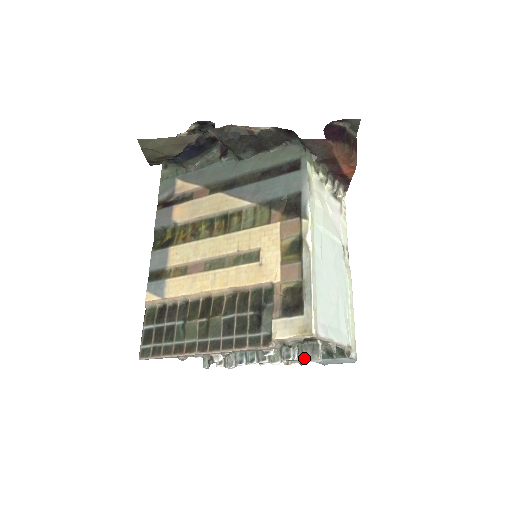
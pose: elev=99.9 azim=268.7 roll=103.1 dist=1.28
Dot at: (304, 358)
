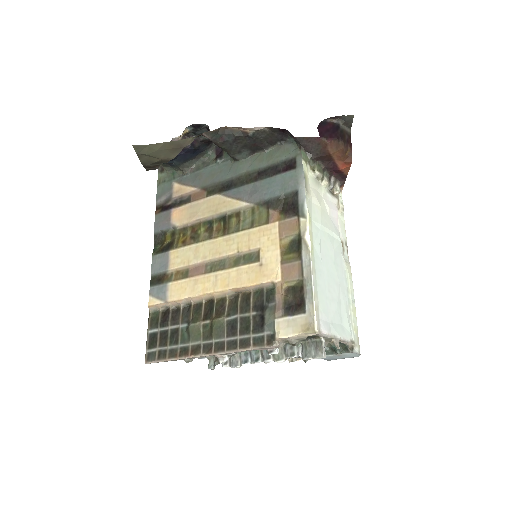
Dot at: (308, 355)
